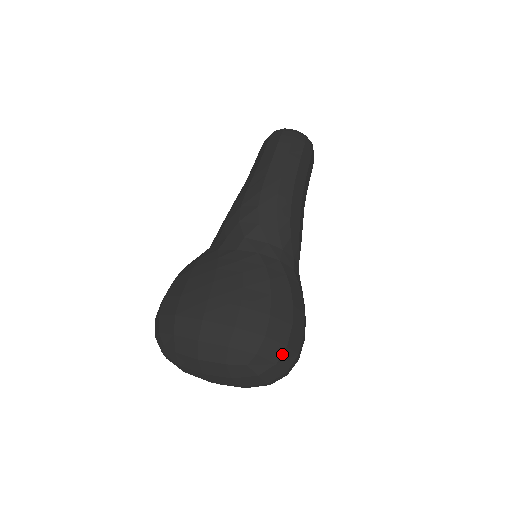
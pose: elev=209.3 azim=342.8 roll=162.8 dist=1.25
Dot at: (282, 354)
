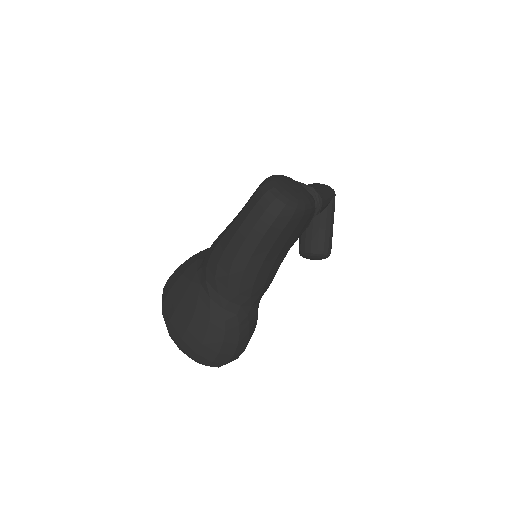
Dot at: (210, 364)
